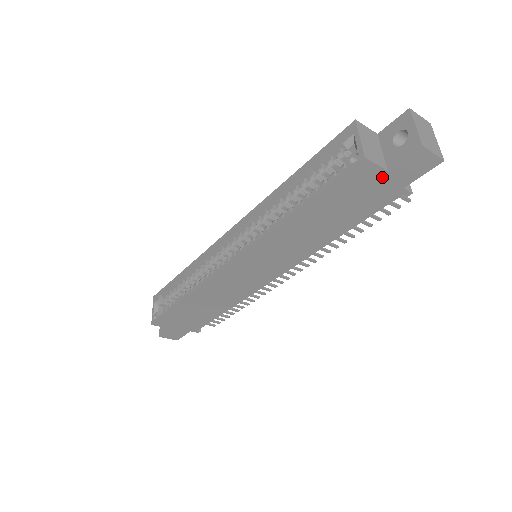
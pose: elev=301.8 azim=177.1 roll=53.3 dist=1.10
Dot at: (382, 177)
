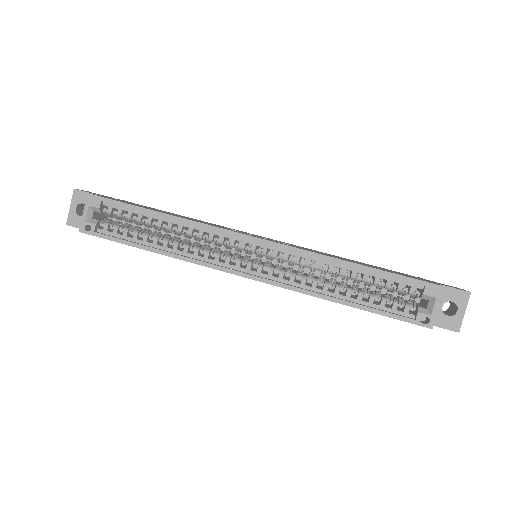
Dot at: occluded
